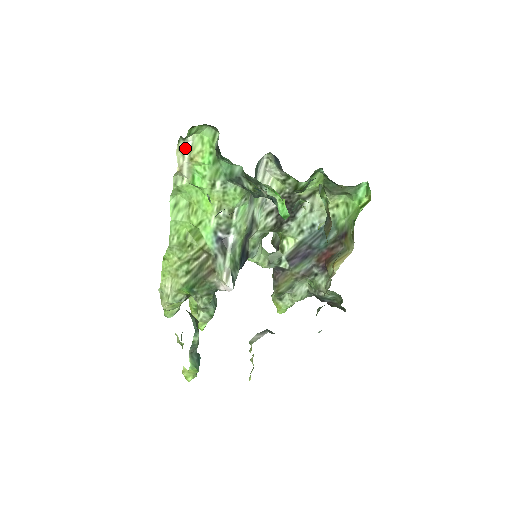
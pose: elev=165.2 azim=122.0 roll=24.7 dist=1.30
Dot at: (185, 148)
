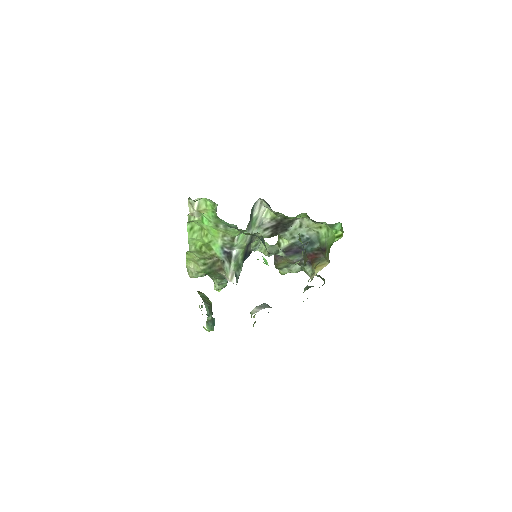
Dot at: (194, 204)
